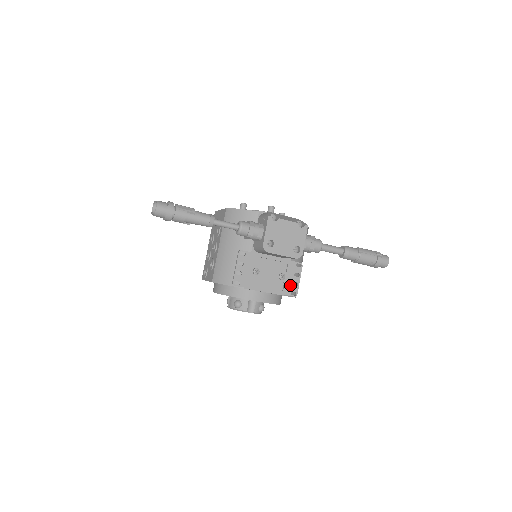
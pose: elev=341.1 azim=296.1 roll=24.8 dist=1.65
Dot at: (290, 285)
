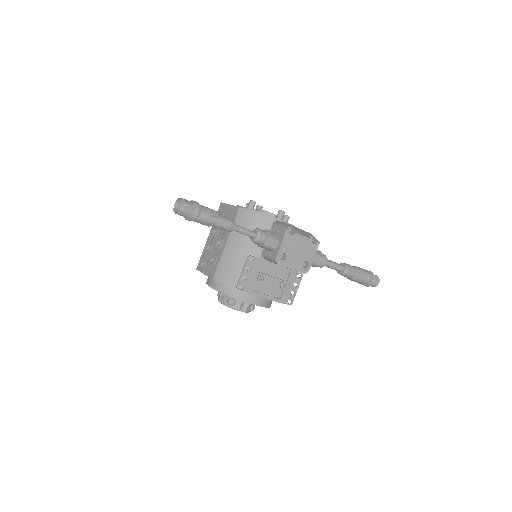
Dot at: (288, 294)
